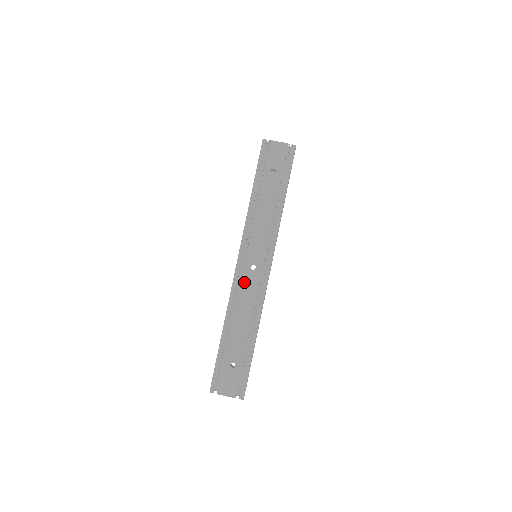
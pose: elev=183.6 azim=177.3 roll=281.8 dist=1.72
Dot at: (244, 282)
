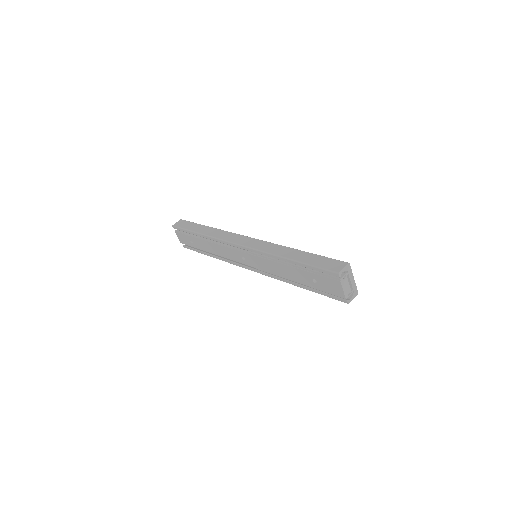
Dot at: (232, 251)
